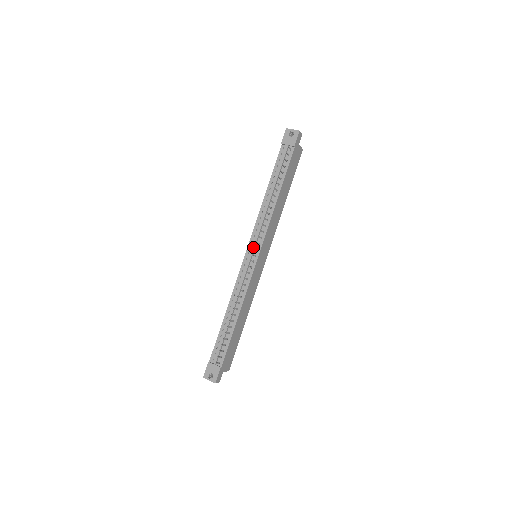
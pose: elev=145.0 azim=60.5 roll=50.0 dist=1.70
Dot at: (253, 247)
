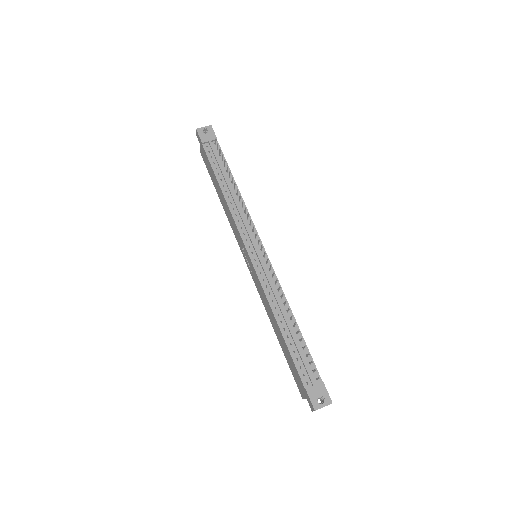
Dot at: (253, 243)
